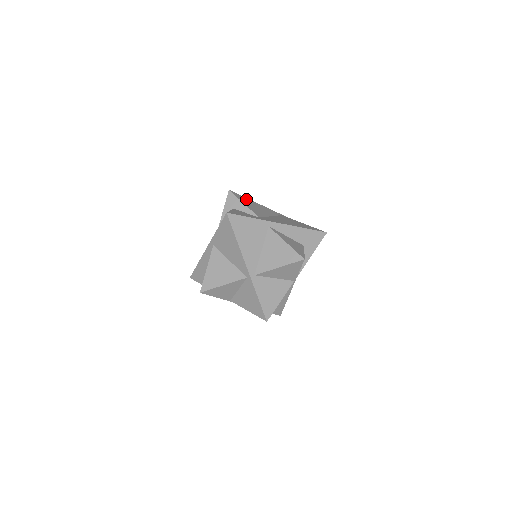
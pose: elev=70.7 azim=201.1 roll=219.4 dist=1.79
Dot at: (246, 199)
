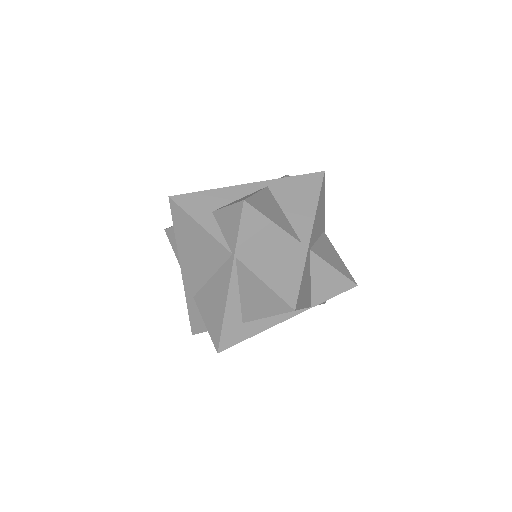
Dot at: occluded
